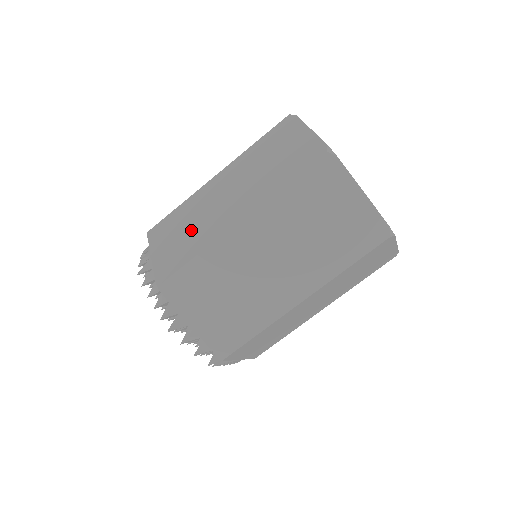
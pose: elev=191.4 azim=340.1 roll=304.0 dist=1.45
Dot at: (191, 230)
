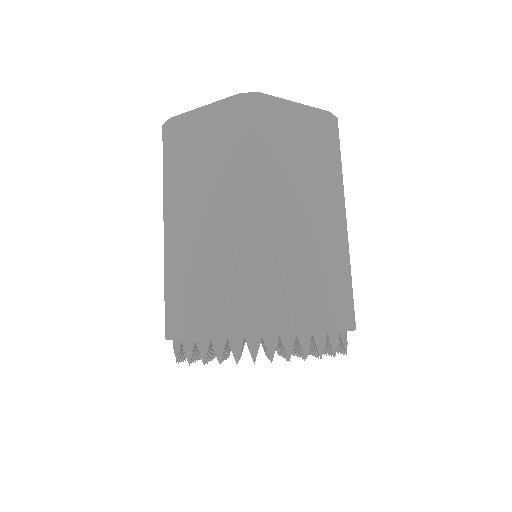
Dot at: (216, 272)
